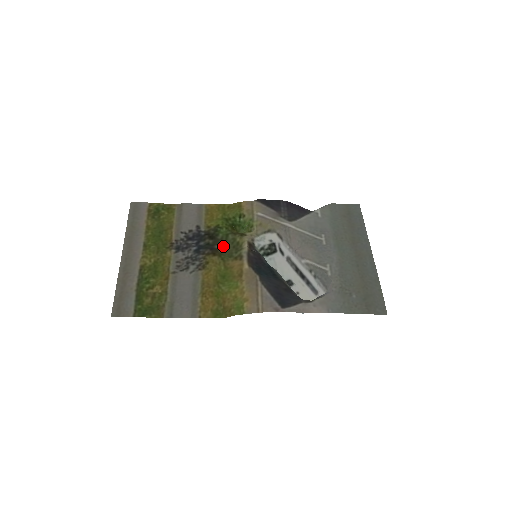
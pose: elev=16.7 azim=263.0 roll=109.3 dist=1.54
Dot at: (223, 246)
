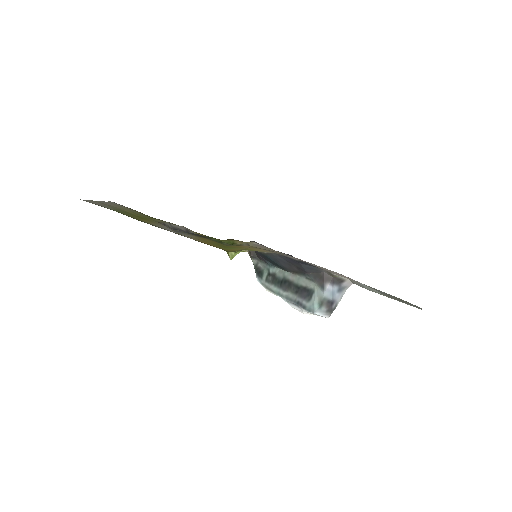
Dot at: occluded
